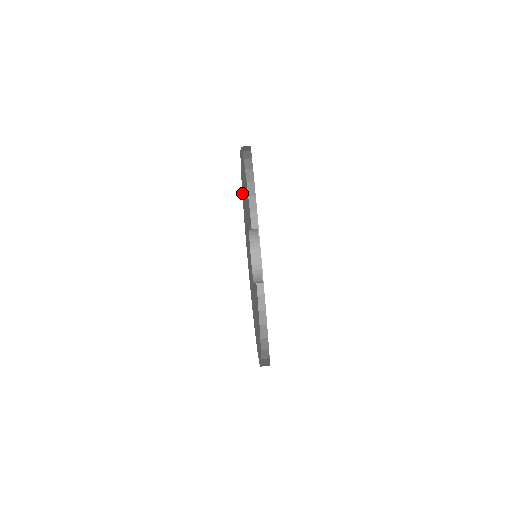
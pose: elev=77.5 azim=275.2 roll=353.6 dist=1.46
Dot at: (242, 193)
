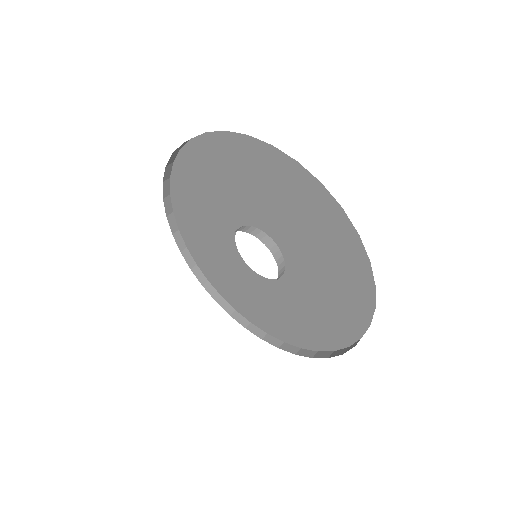
Dot at: (165, 204)
